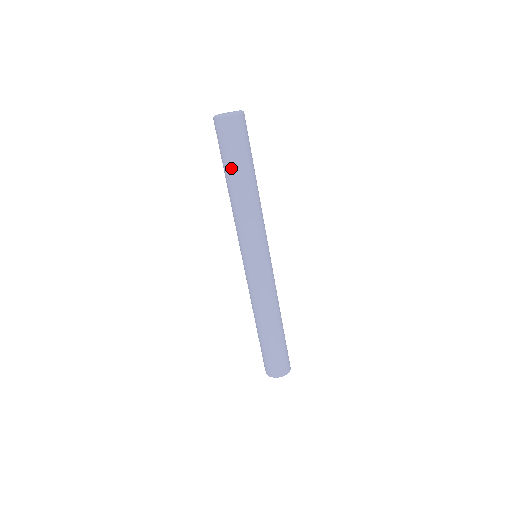
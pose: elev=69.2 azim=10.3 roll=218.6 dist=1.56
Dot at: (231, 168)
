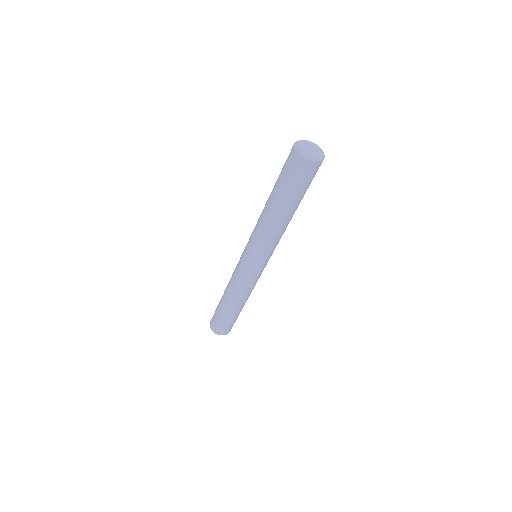
Dot at: (275, 188)
